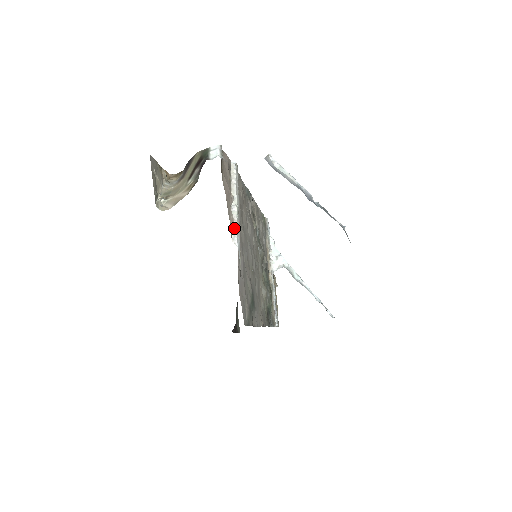
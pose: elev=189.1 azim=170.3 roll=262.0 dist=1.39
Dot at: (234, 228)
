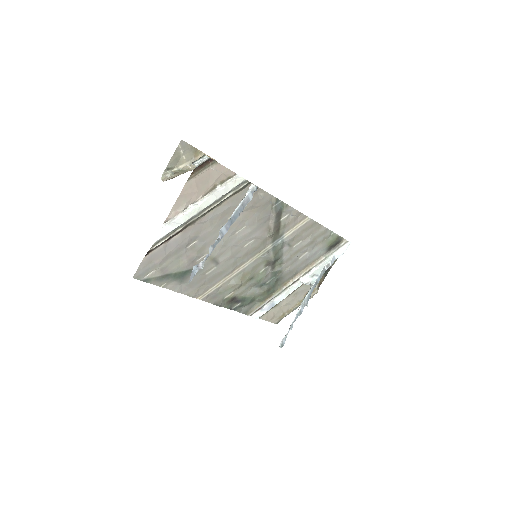
Dot at: (175, 218)
